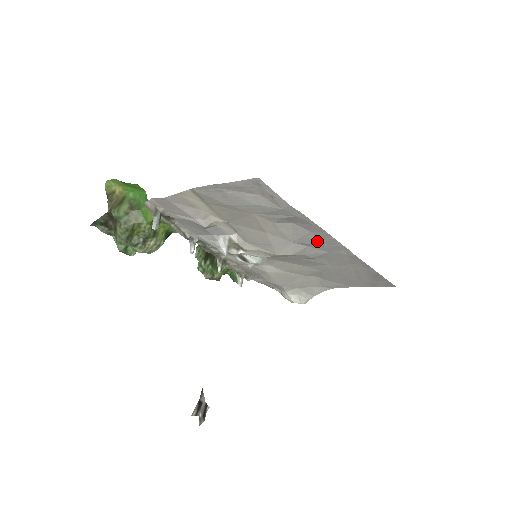
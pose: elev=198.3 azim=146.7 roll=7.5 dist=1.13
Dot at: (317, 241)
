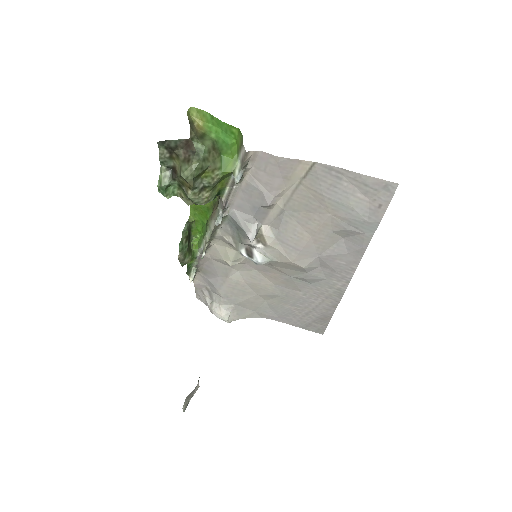
Dot at: (337, 264)
